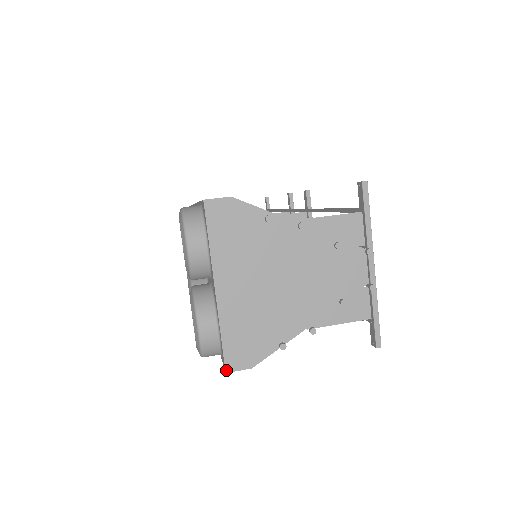
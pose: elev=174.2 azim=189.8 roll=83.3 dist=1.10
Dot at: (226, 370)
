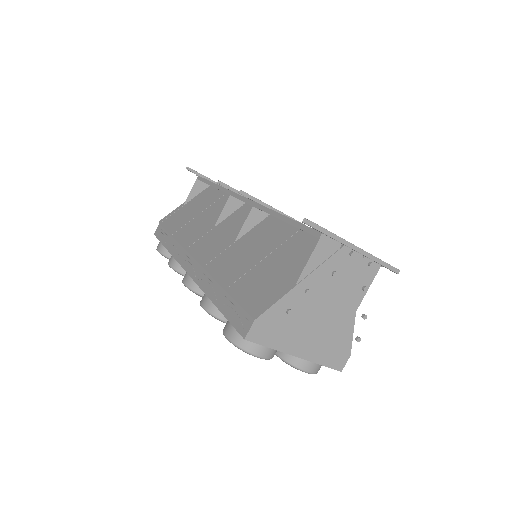
Dot at: (340, 371)
